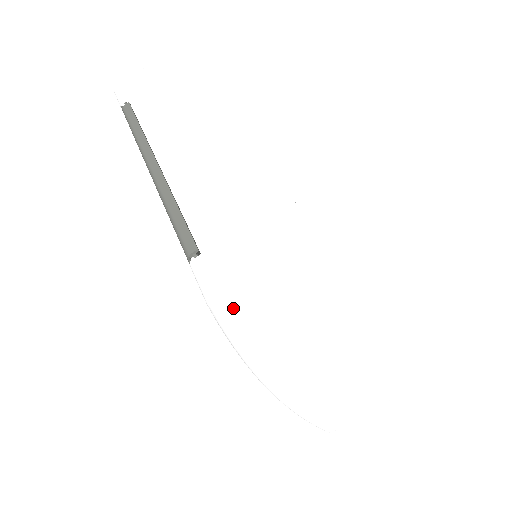
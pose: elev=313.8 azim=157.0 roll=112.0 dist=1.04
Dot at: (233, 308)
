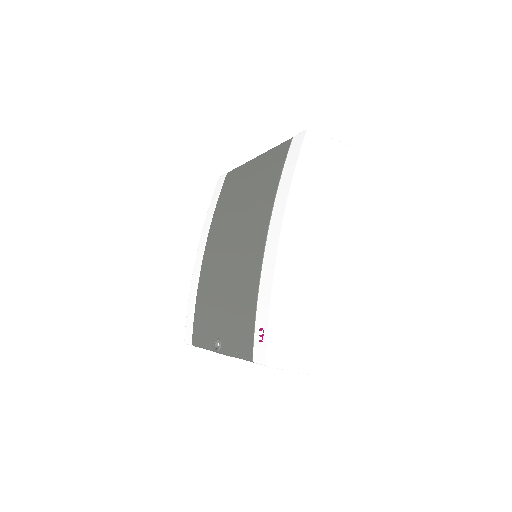
Dot at: (314, 140)
